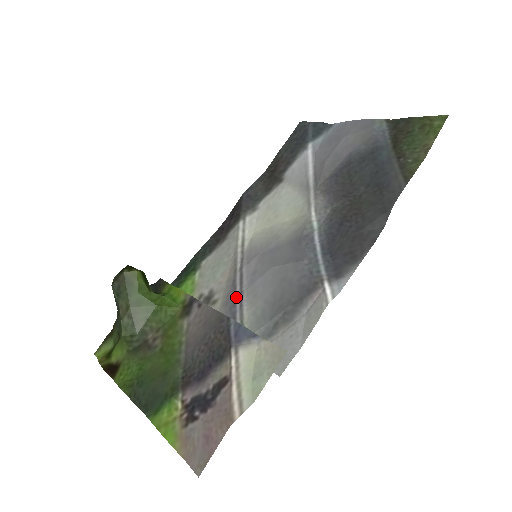
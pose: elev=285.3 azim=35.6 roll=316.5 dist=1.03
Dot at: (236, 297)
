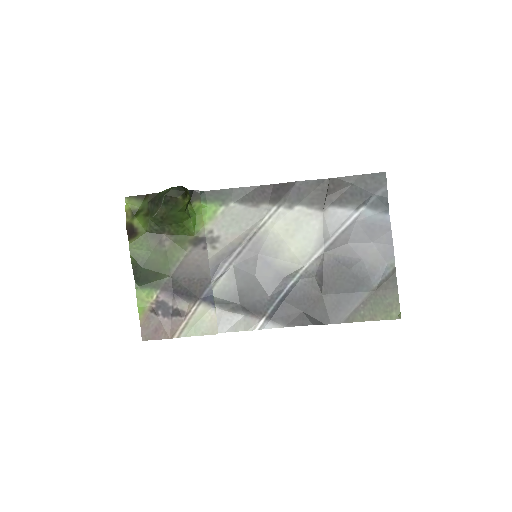
Dot at: (226, 263)
